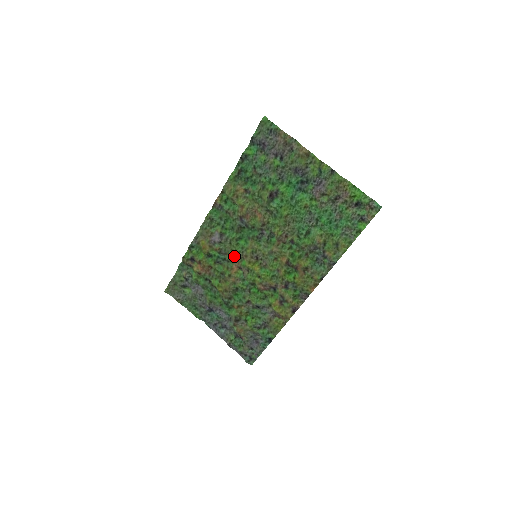
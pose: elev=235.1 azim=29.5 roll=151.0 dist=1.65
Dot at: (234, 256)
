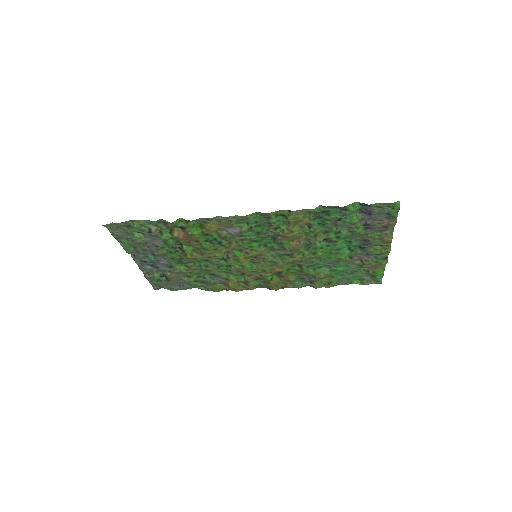
Dot at: (234, 247)
